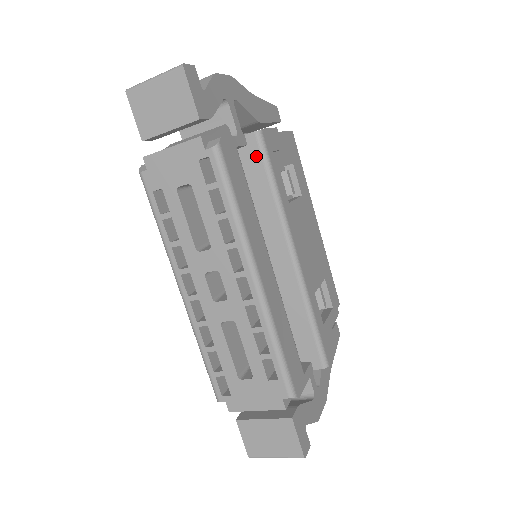
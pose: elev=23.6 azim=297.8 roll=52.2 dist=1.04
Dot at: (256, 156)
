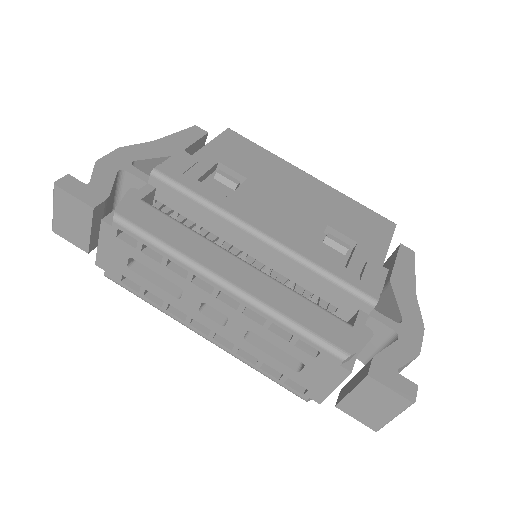
Dot at: (168, 190)
